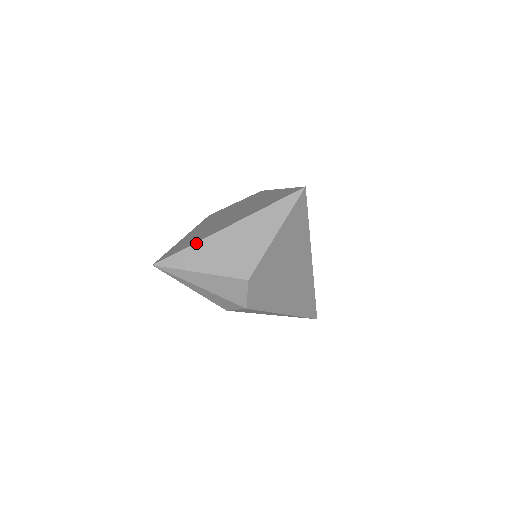
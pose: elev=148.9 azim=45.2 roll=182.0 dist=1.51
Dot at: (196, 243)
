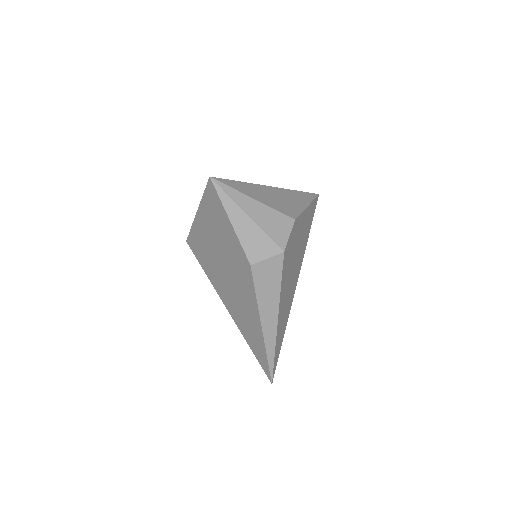
Dot at: (248, 183)
